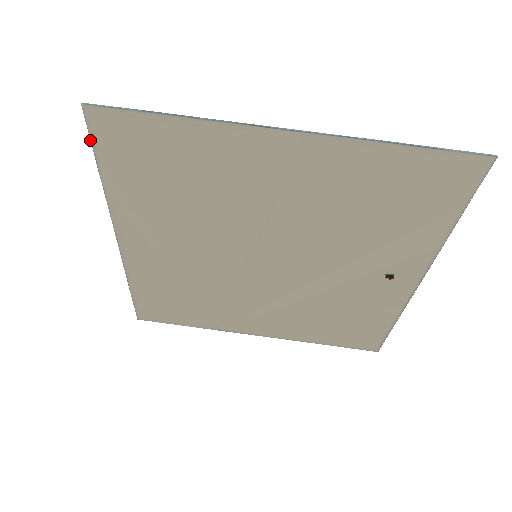
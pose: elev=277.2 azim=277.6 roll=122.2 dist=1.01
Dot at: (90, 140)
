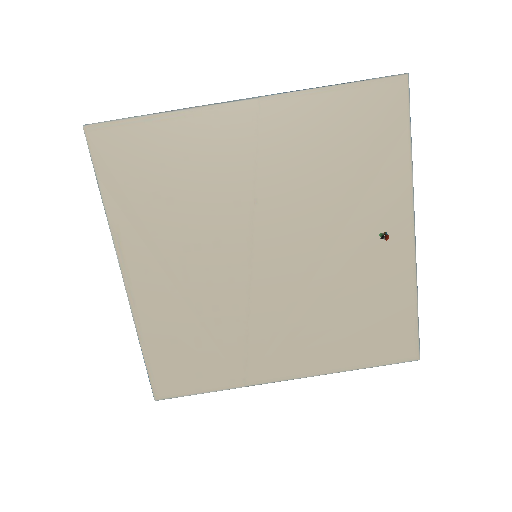
Dot at: occluded
